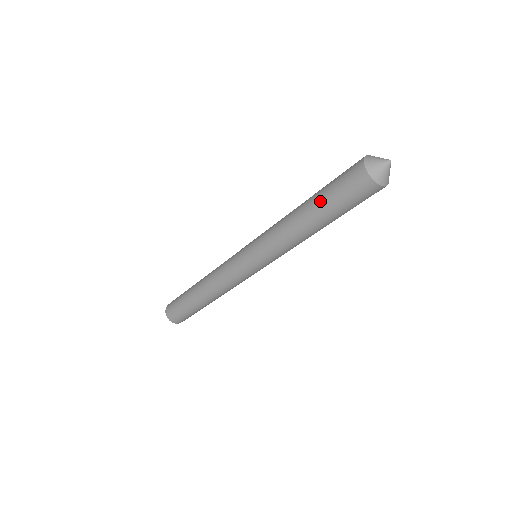
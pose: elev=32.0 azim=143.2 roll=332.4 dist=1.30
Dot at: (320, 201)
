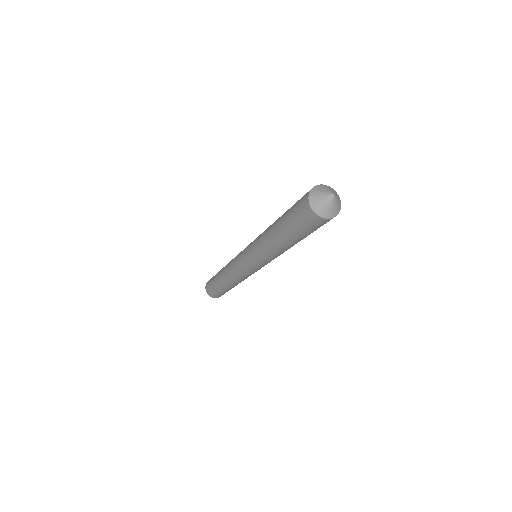
Dot at: (293, 237)
